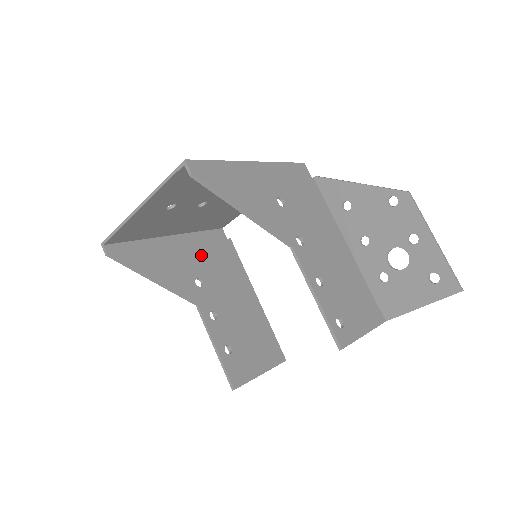
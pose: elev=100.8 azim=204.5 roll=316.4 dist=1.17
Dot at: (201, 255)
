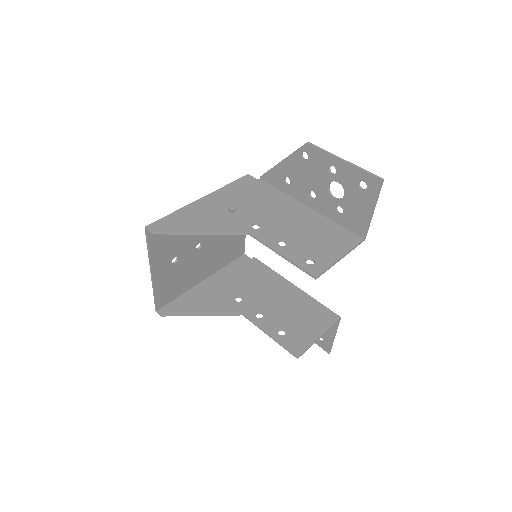
Dot at: (233, 280)
